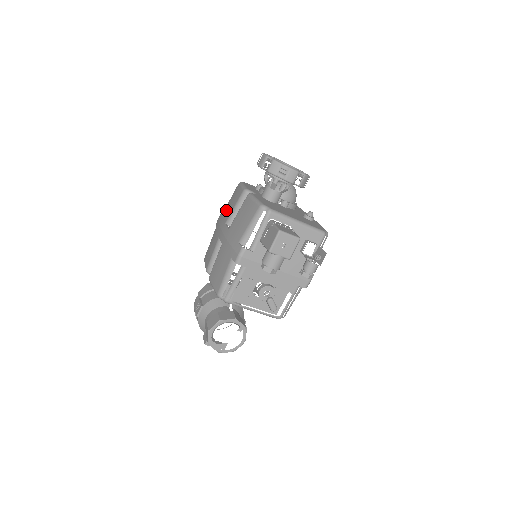
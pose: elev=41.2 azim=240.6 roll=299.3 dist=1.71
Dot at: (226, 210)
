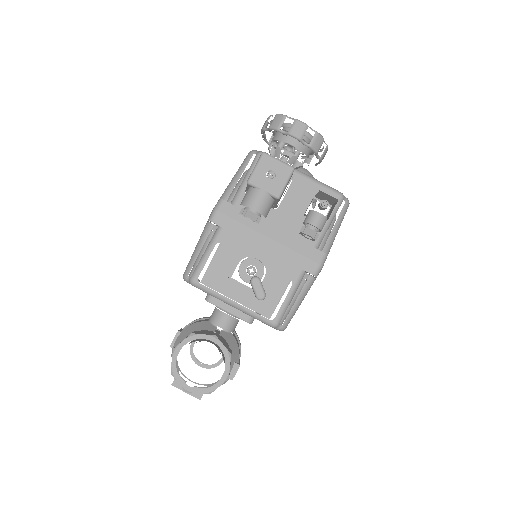
Dot at: occluded
